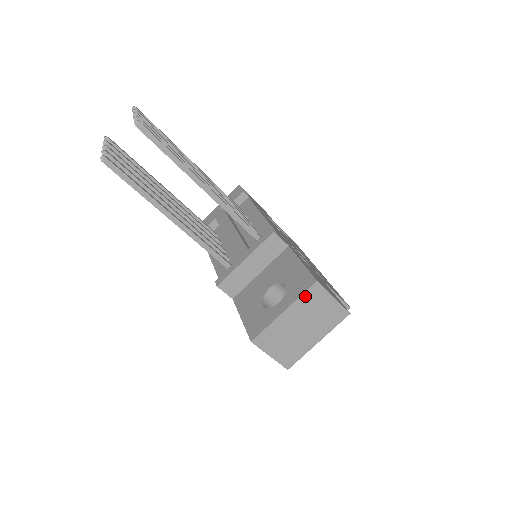
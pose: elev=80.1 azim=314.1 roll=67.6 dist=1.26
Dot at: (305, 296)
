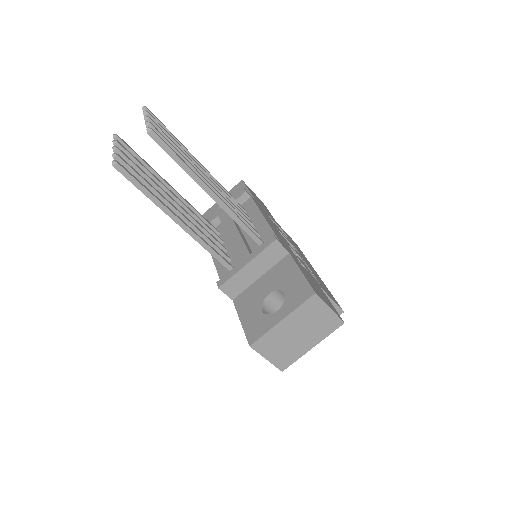
Dot at: (303, 306)
